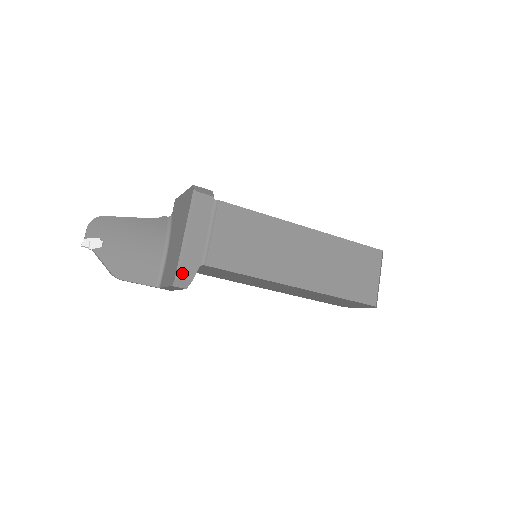
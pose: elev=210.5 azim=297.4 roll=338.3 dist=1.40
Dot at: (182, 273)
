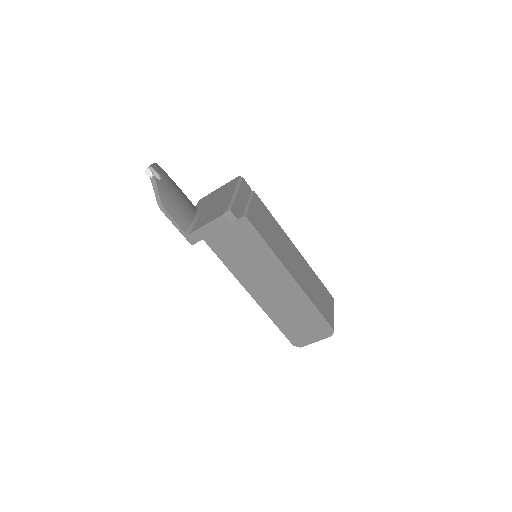
Dot at: (232, 210)
